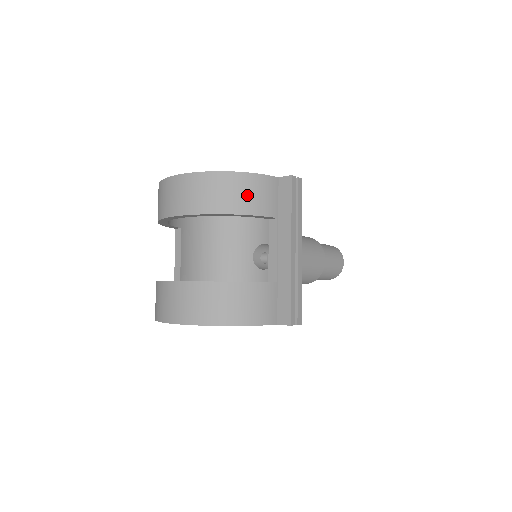
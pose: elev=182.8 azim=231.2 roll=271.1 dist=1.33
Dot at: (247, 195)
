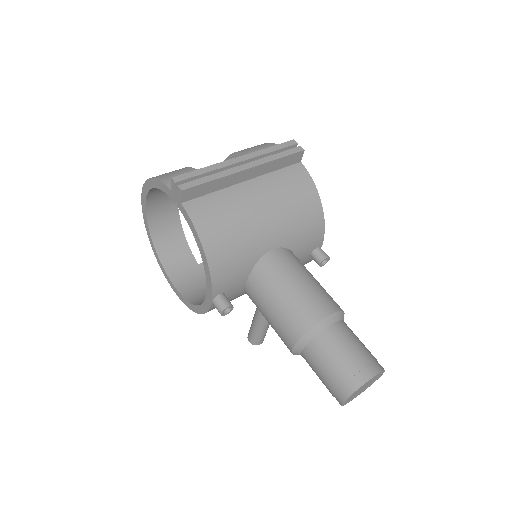
Dot at: (255, 148)
